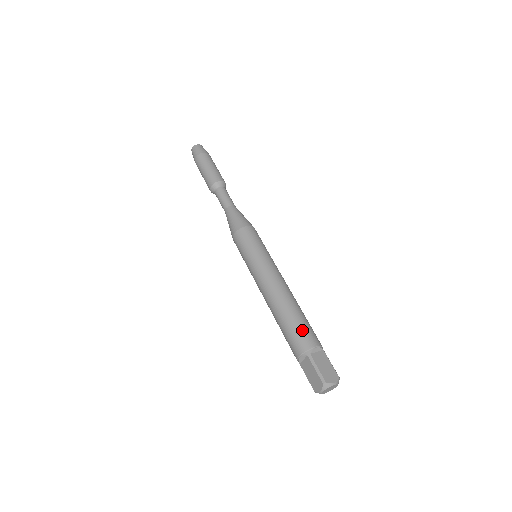
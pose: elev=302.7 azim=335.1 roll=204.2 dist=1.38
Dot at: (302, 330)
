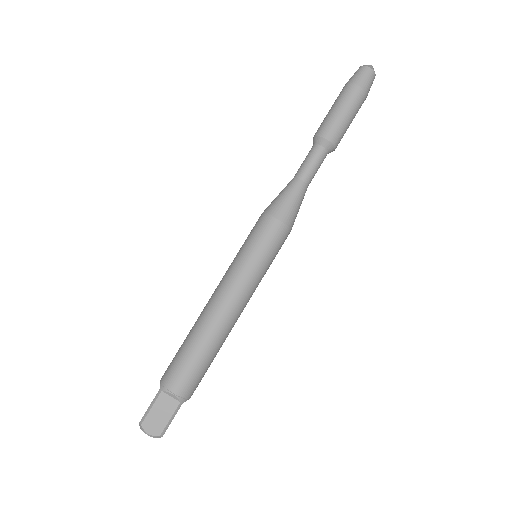
Dot at: (181, 367)
